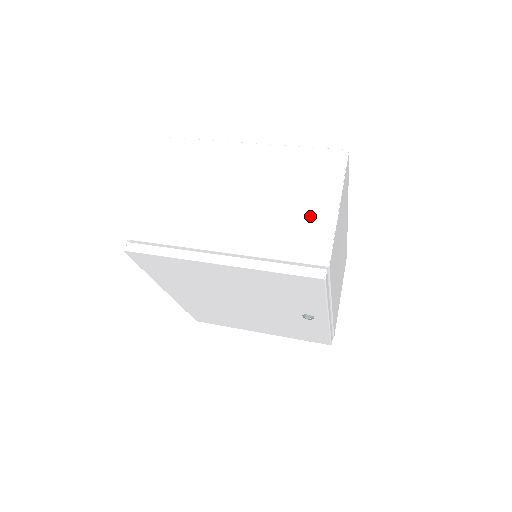
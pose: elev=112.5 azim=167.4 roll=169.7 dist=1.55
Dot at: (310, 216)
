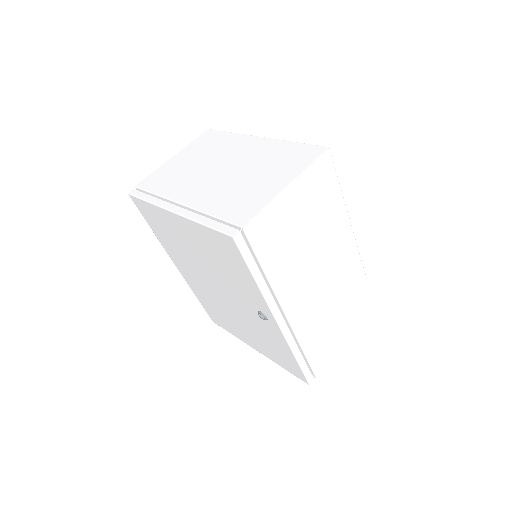
Dot at: (259, 190)
